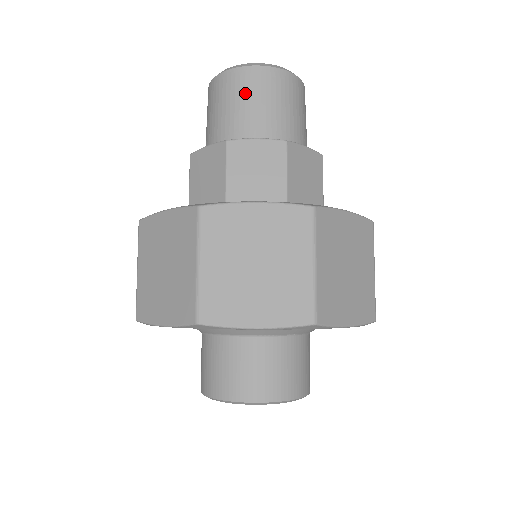
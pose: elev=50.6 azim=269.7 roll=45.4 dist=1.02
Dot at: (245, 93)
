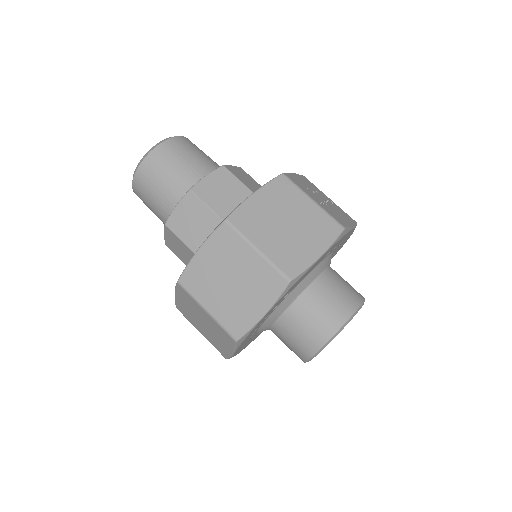
Dot at: (150, 186)
